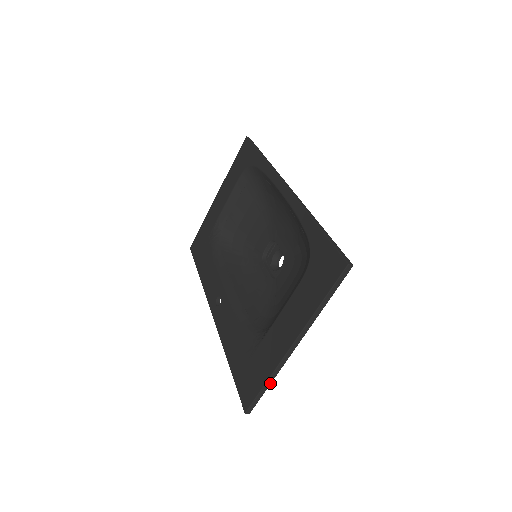
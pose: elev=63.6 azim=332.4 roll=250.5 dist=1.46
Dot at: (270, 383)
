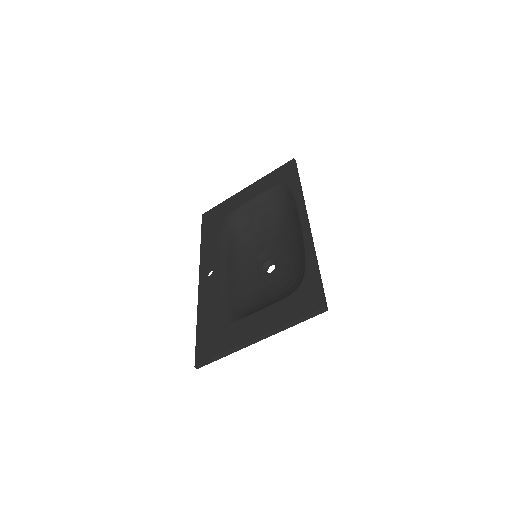
Dot at: (225, 356)
